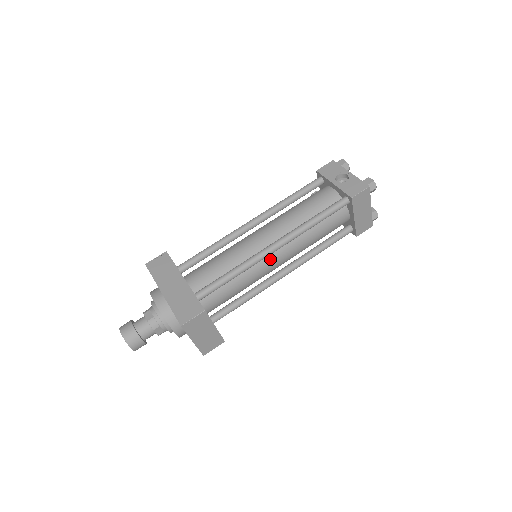
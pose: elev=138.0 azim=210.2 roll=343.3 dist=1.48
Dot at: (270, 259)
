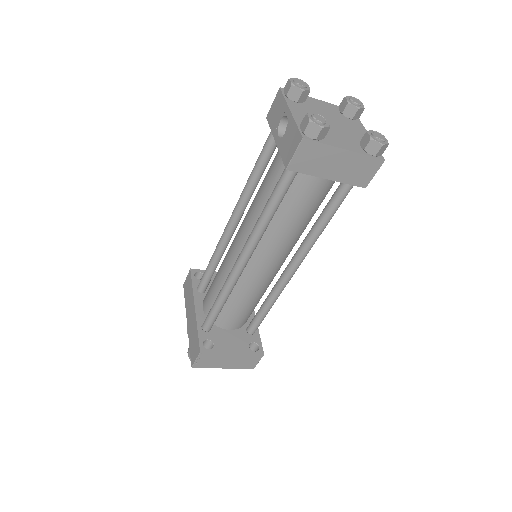
Dot at: (254, 268)
